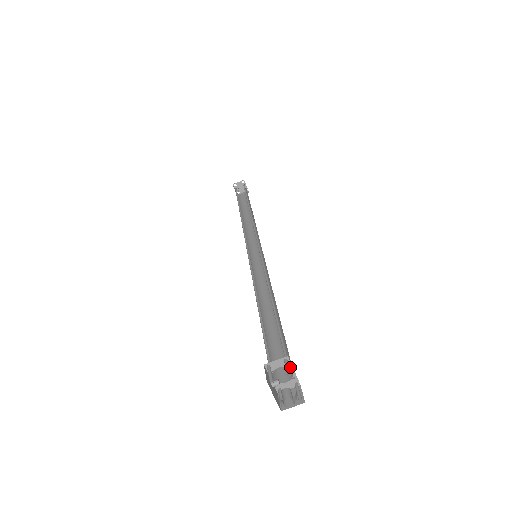
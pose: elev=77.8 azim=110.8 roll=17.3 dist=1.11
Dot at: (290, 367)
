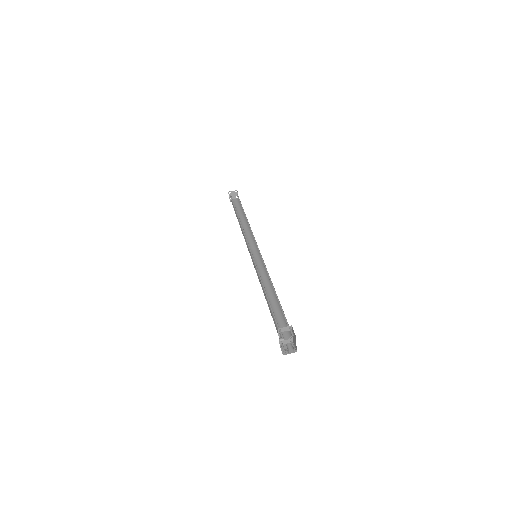
Dot at: occluded
